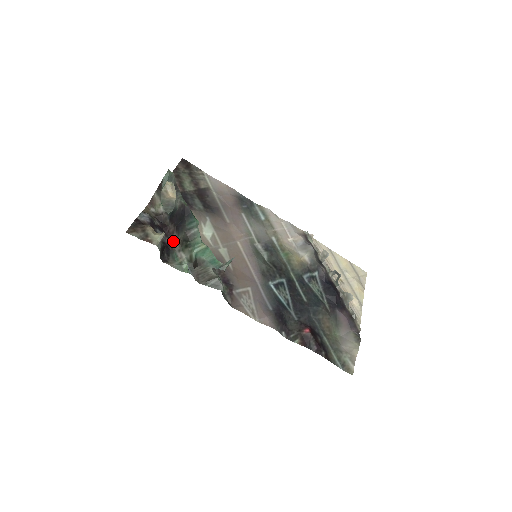
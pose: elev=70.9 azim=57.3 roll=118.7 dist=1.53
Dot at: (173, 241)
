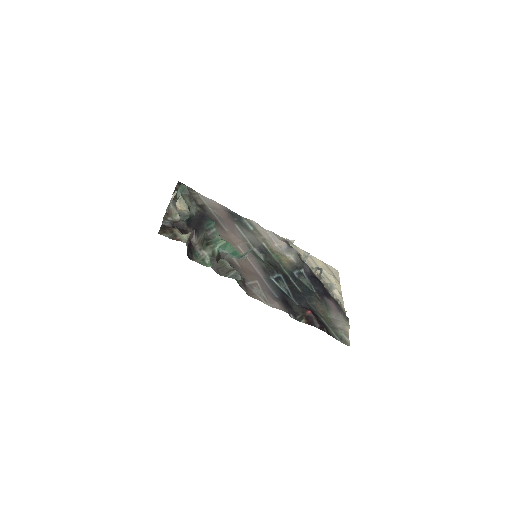
Dot at: (193, 242)
